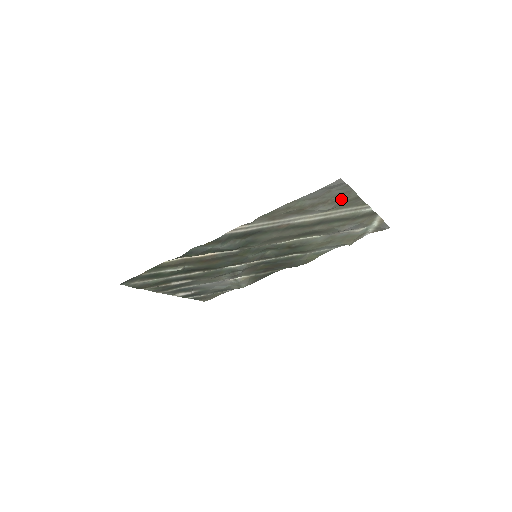
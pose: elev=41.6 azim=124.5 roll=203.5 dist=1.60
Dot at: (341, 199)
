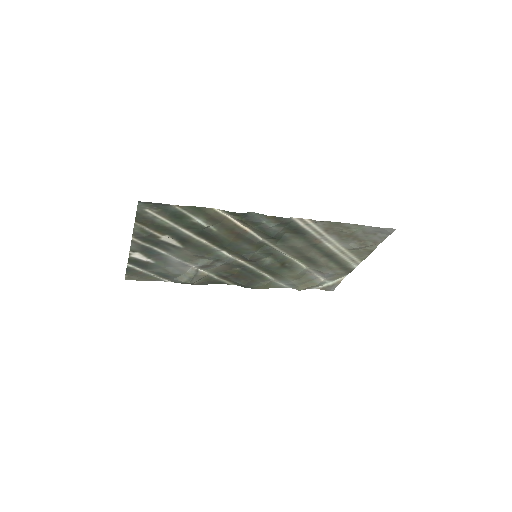
Dot at: (367, 245)
